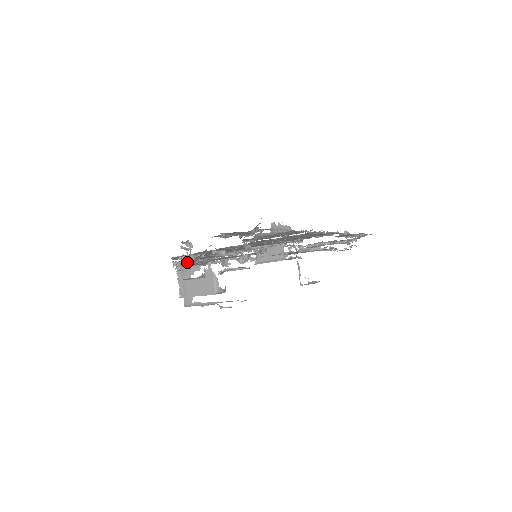
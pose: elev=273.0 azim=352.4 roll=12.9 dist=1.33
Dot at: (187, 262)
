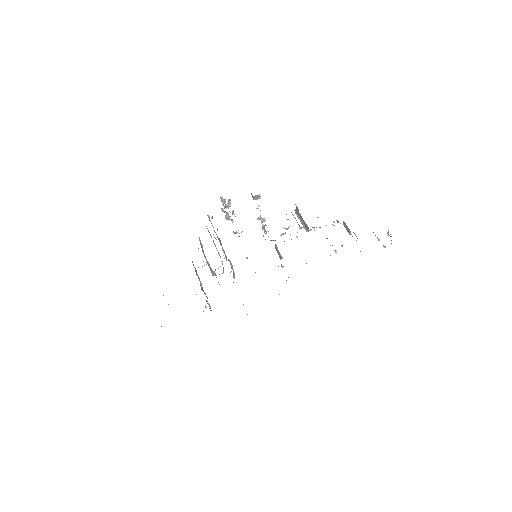
Dot at: occluded
